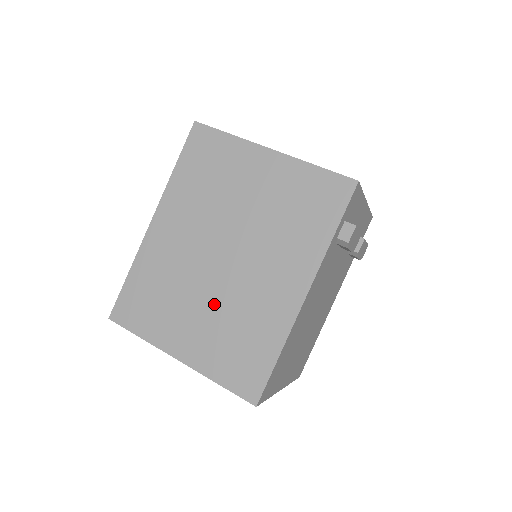
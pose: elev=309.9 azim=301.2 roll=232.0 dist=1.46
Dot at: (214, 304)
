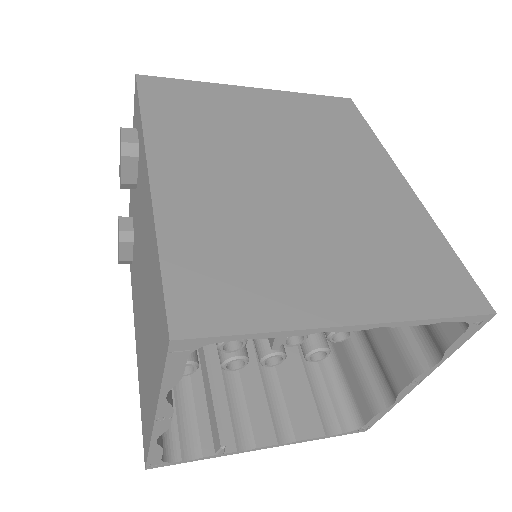
Dot at: (332, 229)
